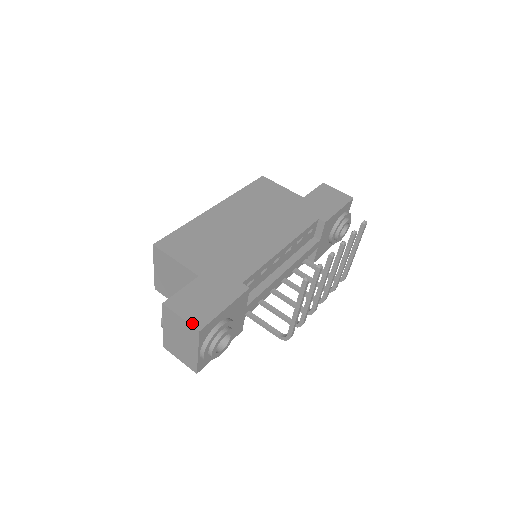
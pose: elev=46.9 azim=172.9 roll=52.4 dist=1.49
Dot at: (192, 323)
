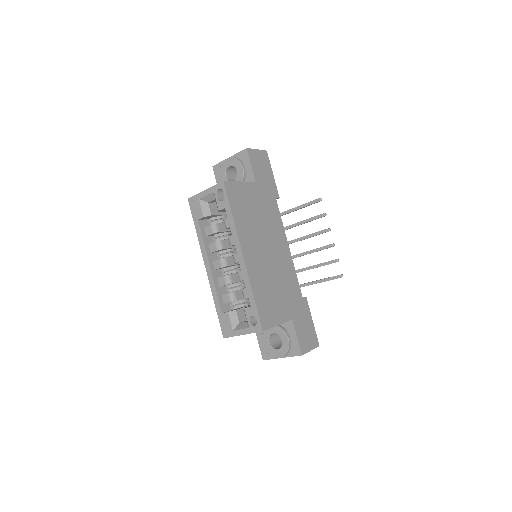
Dot at: (315, 347)
